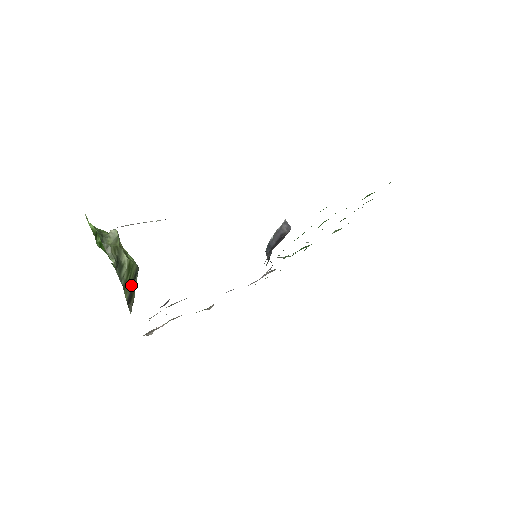
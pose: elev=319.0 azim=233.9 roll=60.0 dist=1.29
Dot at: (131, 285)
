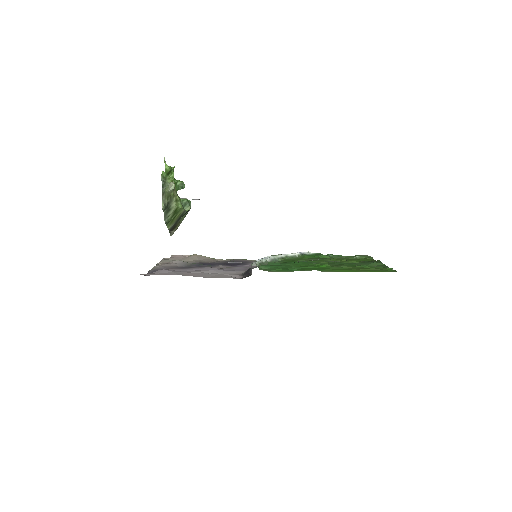
Dot at: (176, 221)
